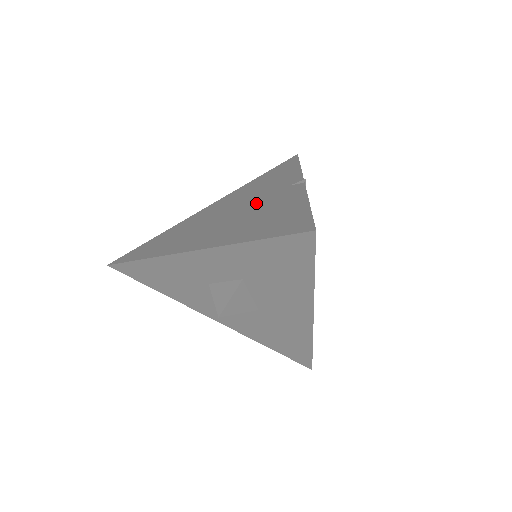
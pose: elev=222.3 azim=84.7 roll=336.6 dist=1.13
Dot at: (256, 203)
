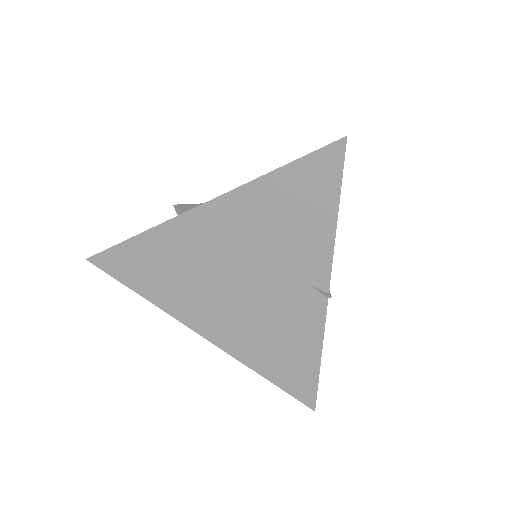
Dot at: (268, 293)
